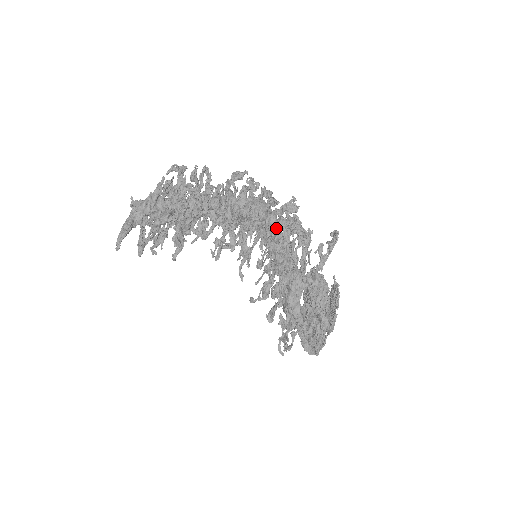
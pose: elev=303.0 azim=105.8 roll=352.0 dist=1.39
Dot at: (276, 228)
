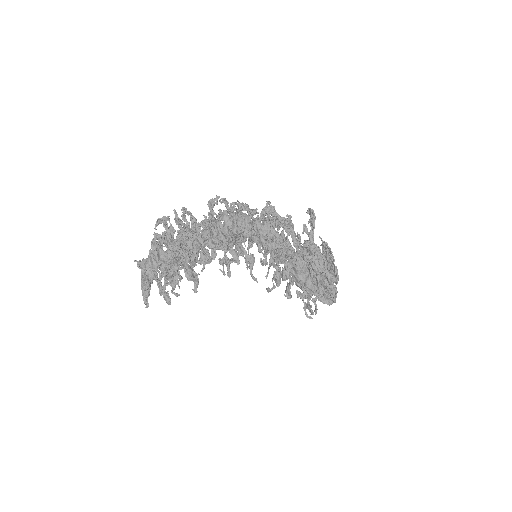
Dot at: (265, 231)
